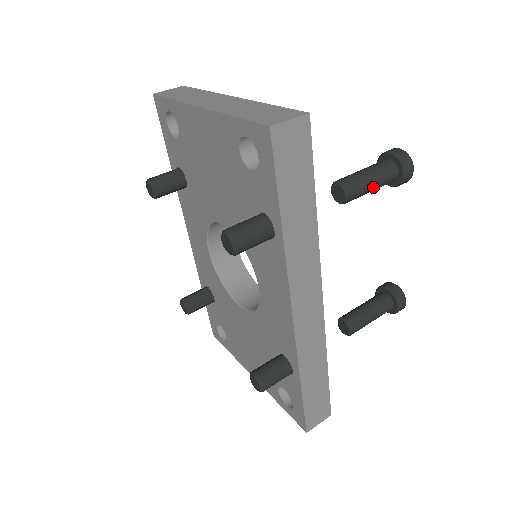
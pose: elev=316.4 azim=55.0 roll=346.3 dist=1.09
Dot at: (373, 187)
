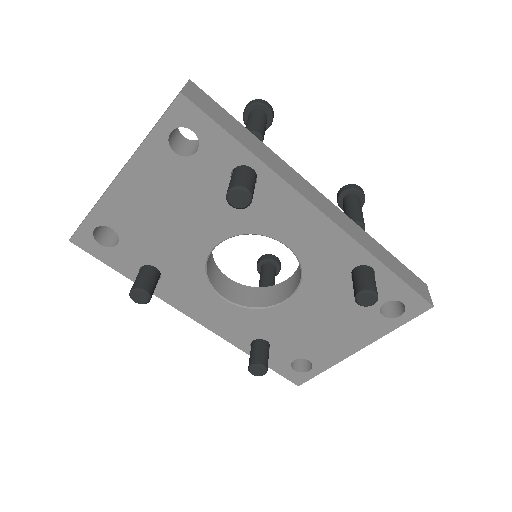
Dot at: (263, 124)
